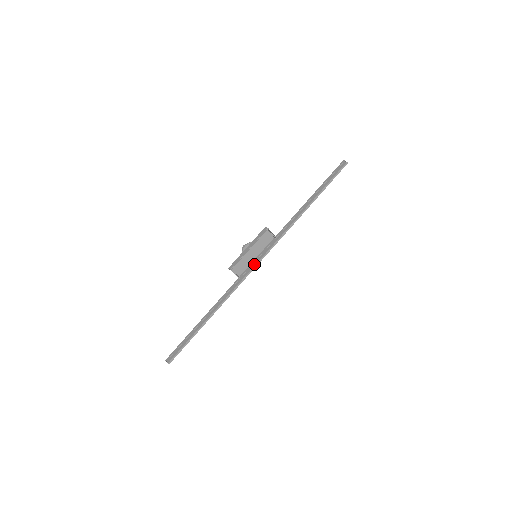
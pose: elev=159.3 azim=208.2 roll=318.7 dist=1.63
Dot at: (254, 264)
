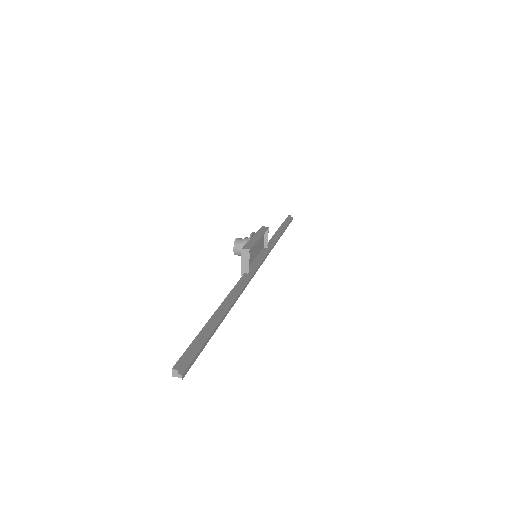
Dot at: (256, 265)
